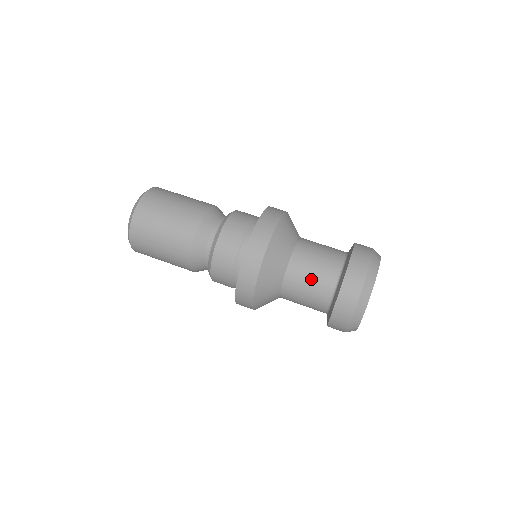
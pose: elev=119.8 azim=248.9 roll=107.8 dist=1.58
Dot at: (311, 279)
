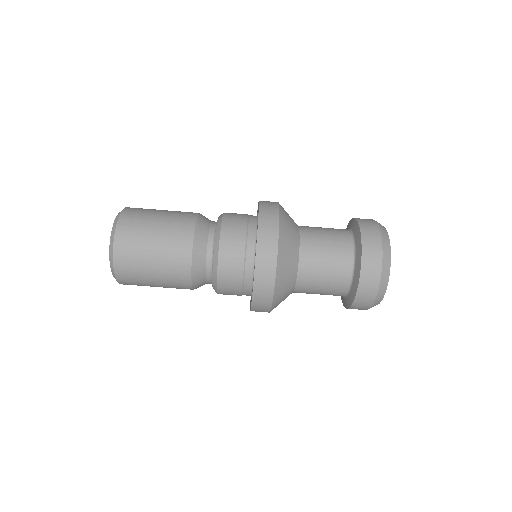
Dot at: (321, 291)
